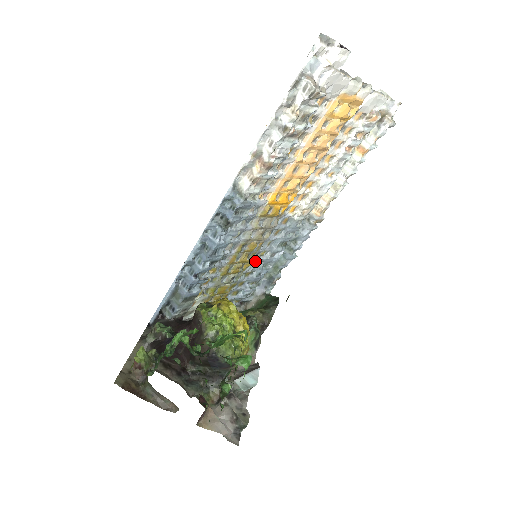
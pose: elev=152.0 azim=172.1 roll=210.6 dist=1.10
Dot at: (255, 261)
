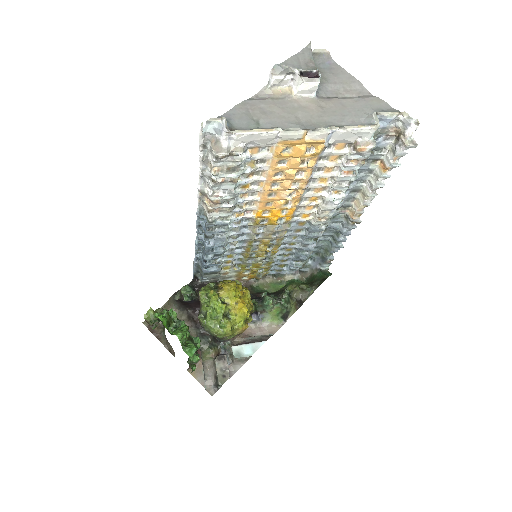
Dot at: (287, 248)
